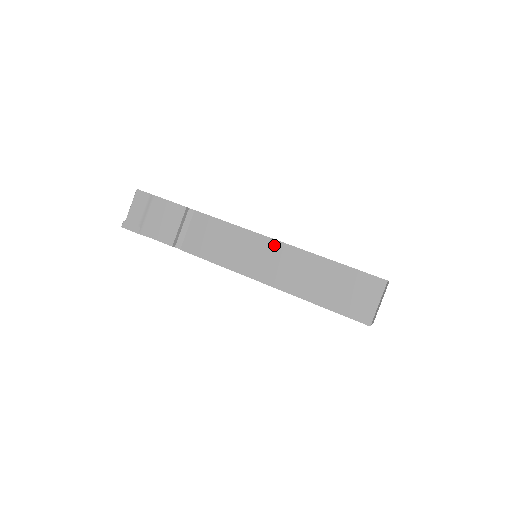
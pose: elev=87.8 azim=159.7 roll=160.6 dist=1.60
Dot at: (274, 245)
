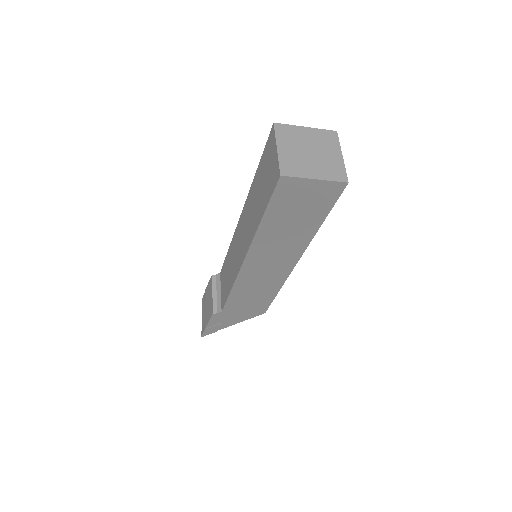
Dot at: (239, 226)
